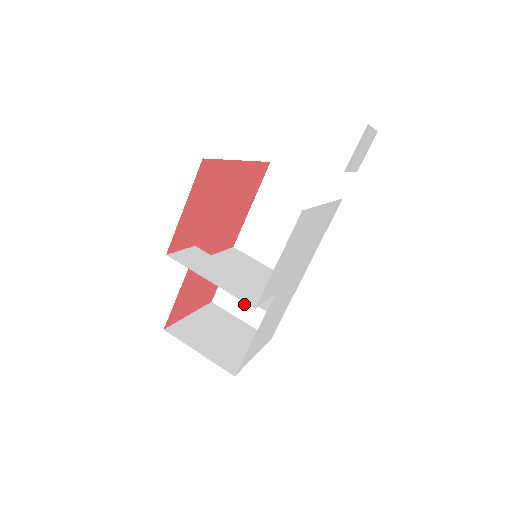
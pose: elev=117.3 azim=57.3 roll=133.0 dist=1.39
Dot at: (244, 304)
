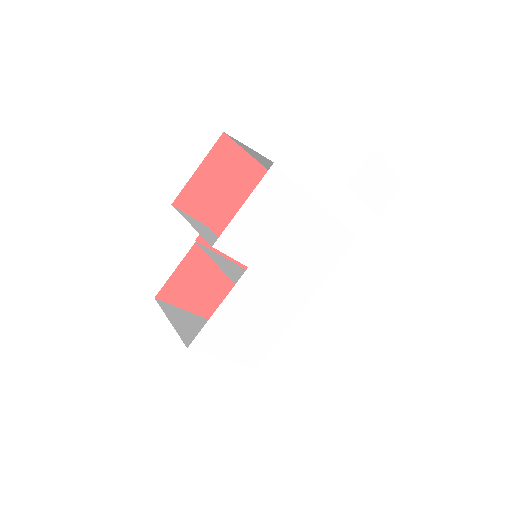
Dot at: occluded
